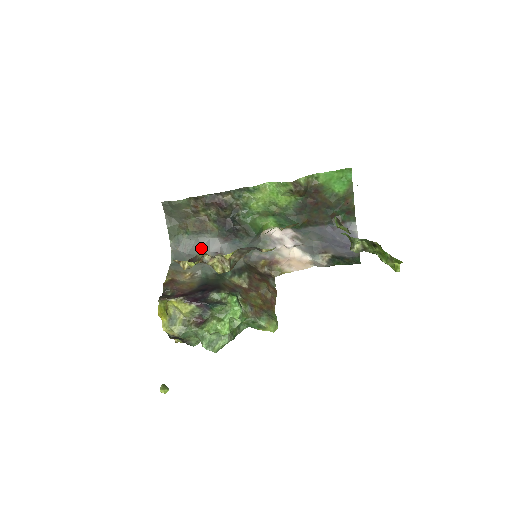
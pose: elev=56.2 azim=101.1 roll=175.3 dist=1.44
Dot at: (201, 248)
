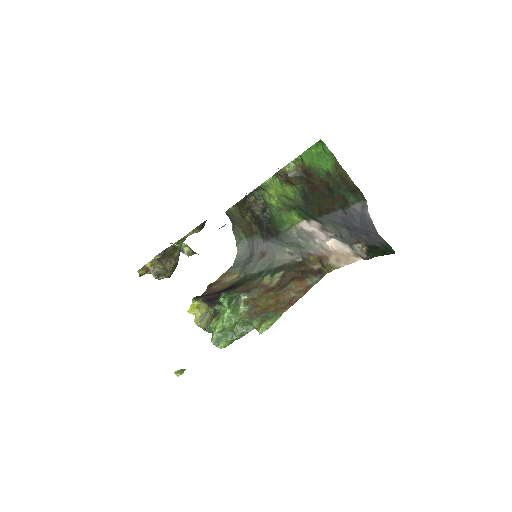
Dot at: (253, 249)
